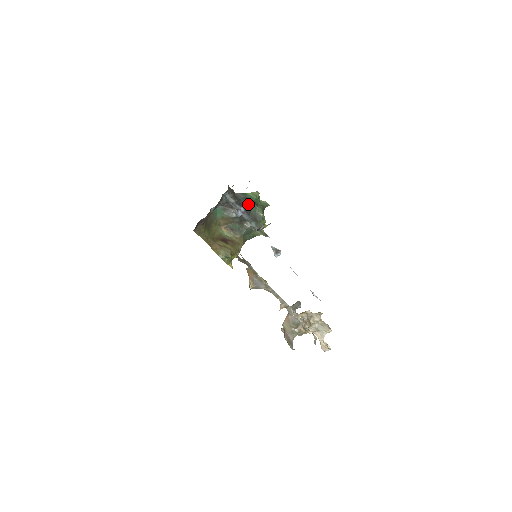
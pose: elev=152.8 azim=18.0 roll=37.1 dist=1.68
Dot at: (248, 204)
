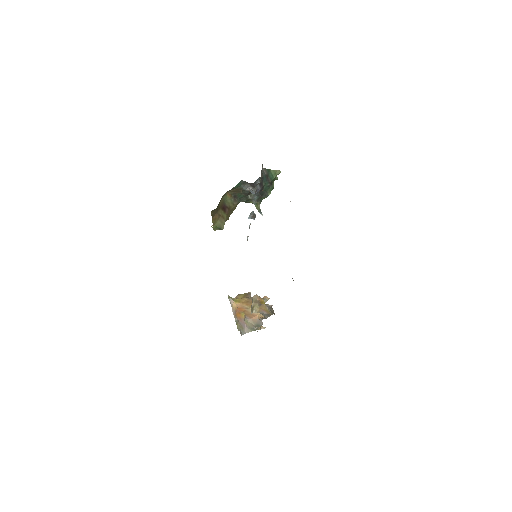
Dot at: (266, 183)
